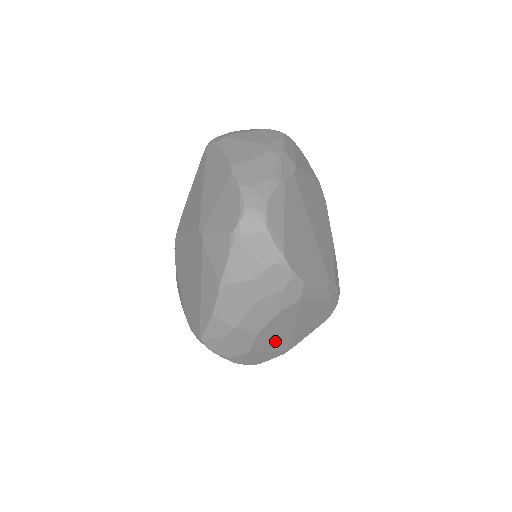
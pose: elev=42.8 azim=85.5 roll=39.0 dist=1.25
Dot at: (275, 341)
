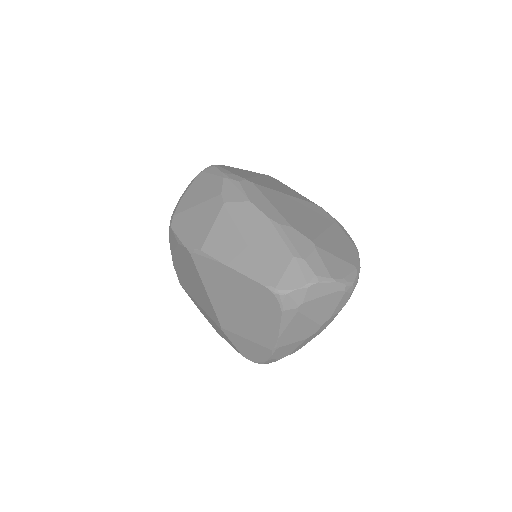
Dot at: occluded
